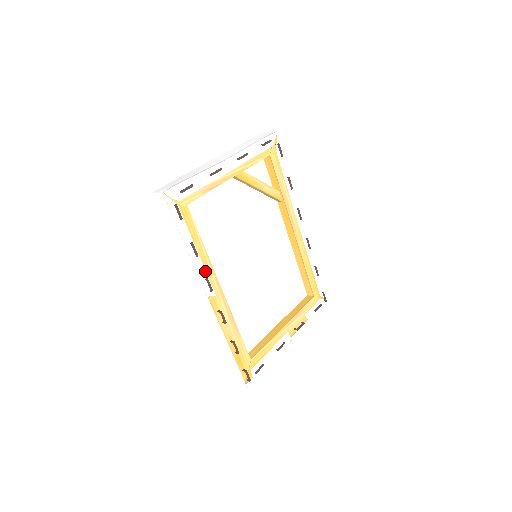
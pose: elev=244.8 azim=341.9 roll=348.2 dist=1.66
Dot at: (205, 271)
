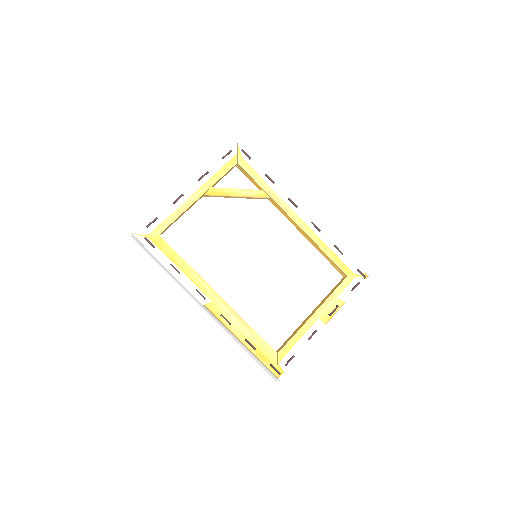
Dot at: (193, 284)
